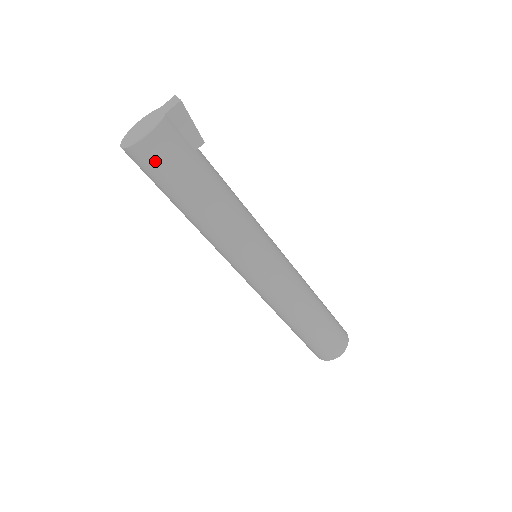
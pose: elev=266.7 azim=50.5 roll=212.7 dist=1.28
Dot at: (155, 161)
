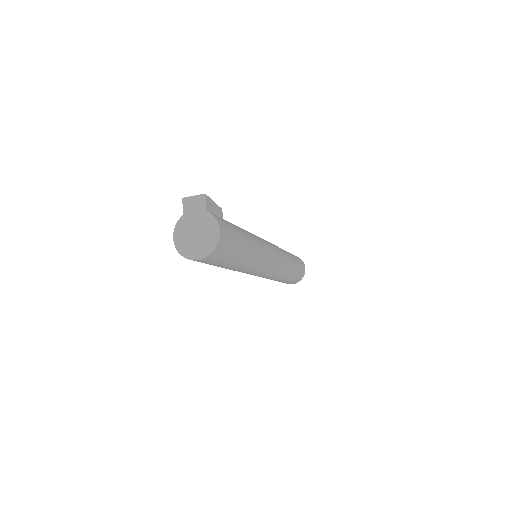
Dot at: (227, 244)
